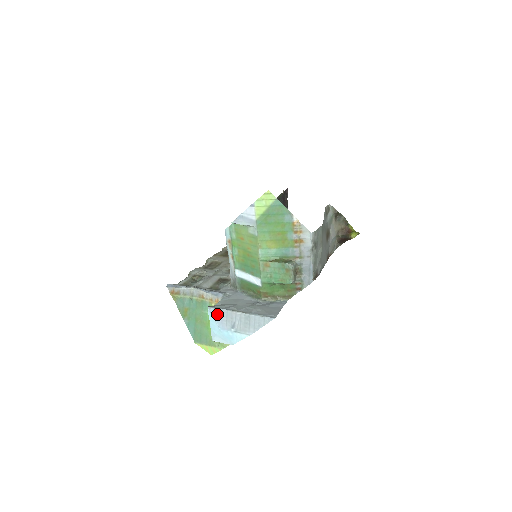
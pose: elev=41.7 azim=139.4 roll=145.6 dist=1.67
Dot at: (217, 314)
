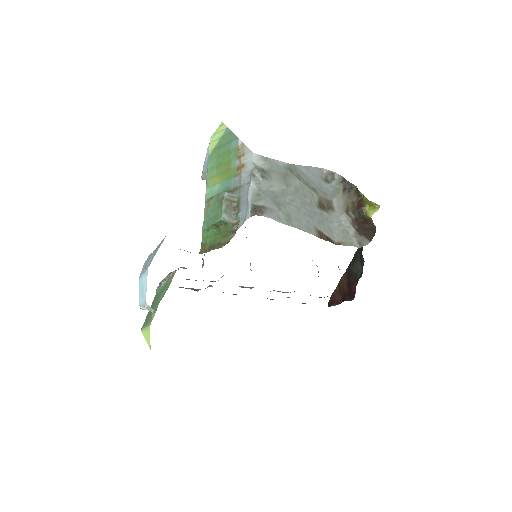
Dot at: (145, 263)
